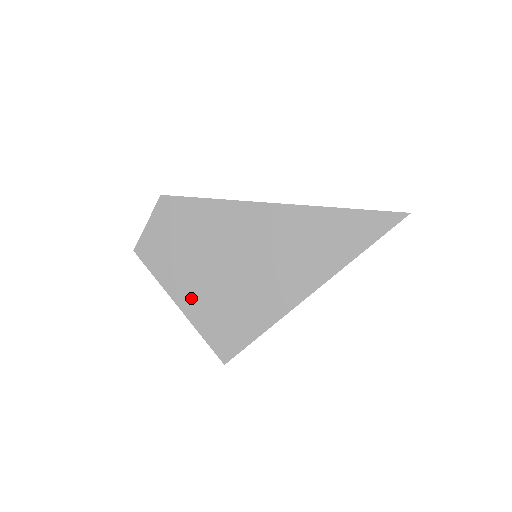
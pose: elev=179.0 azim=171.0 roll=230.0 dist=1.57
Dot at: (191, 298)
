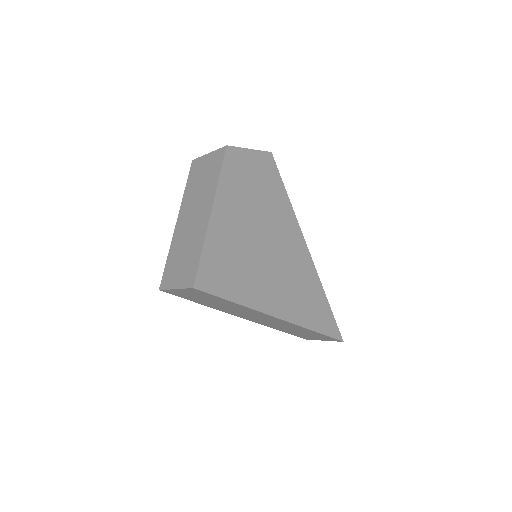
Dot at: (224, 221)
